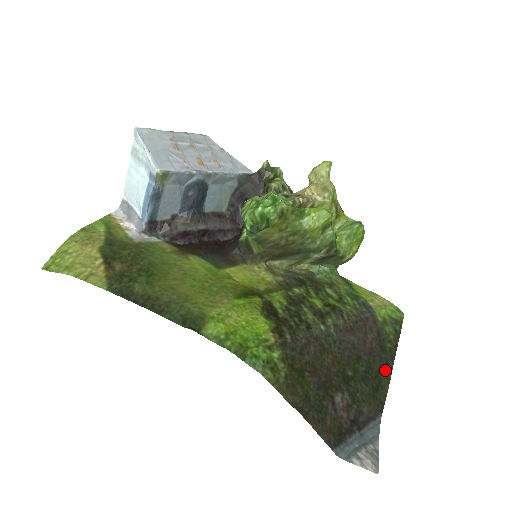
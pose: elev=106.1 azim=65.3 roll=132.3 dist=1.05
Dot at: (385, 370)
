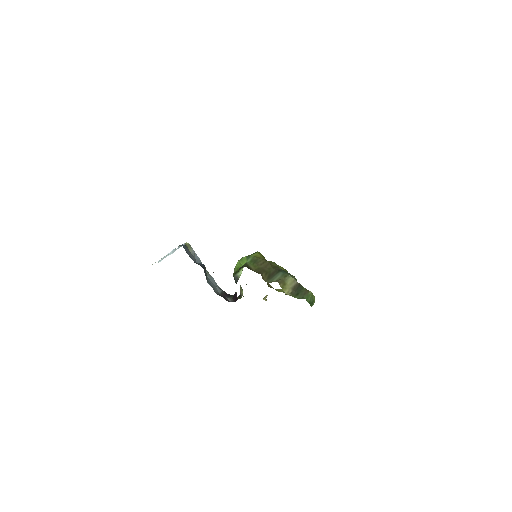
Dot at: occluded
